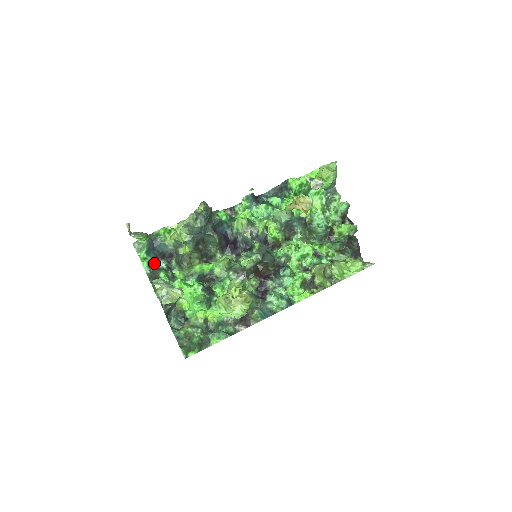
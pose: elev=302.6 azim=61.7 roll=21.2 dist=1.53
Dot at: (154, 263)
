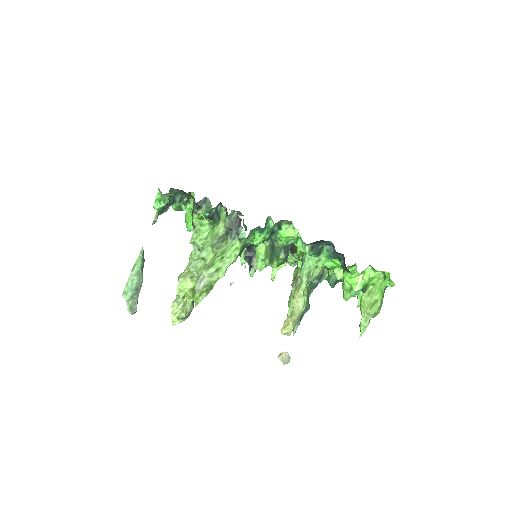
Dot at: (171, 199)
